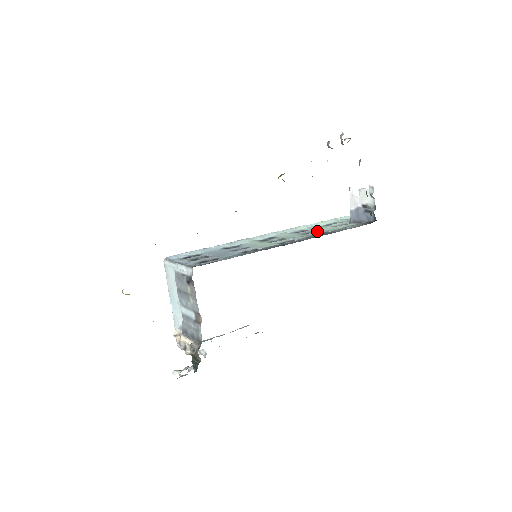
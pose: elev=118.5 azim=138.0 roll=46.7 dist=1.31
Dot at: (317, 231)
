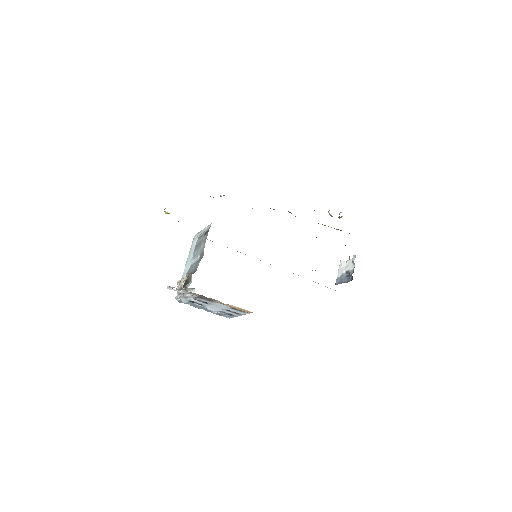
Dot at: occluded
